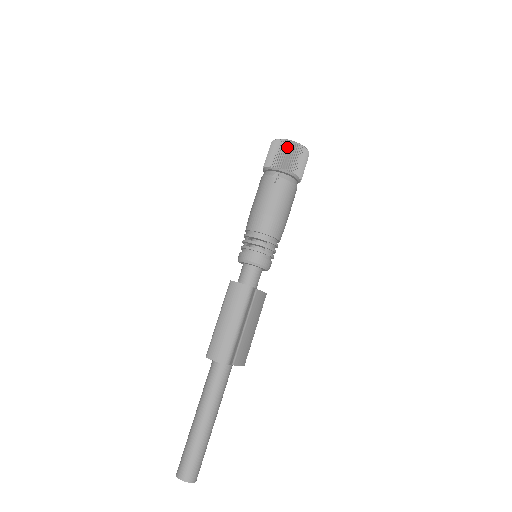
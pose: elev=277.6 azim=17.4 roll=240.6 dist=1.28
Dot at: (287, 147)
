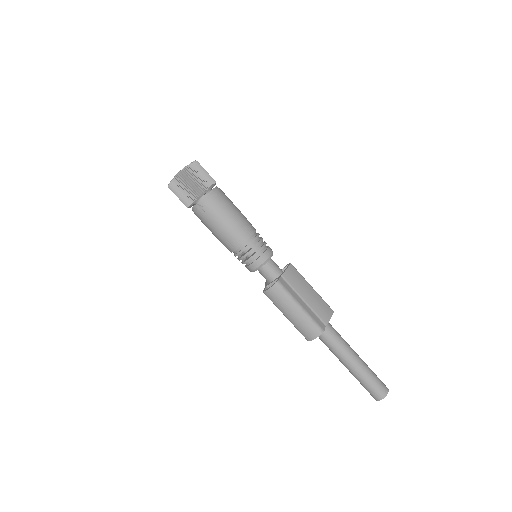
Dot at: (179, 184)
